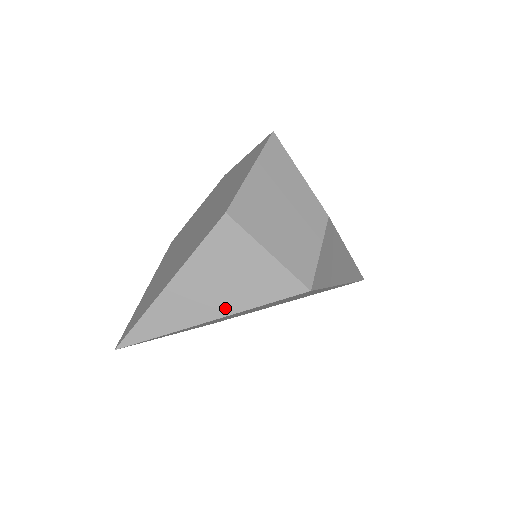
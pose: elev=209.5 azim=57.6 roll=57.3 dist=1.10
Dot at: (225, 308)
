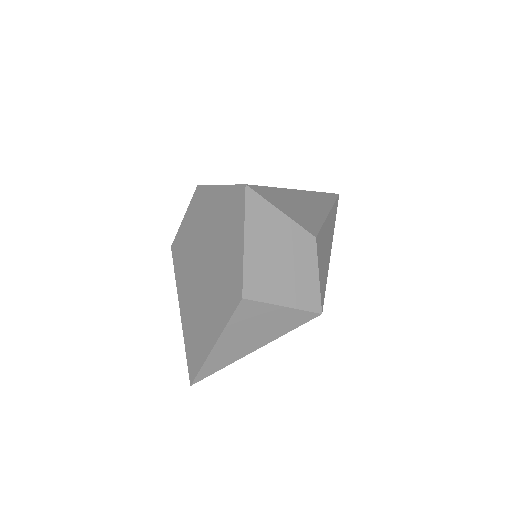
Dot at: (261, 343)
